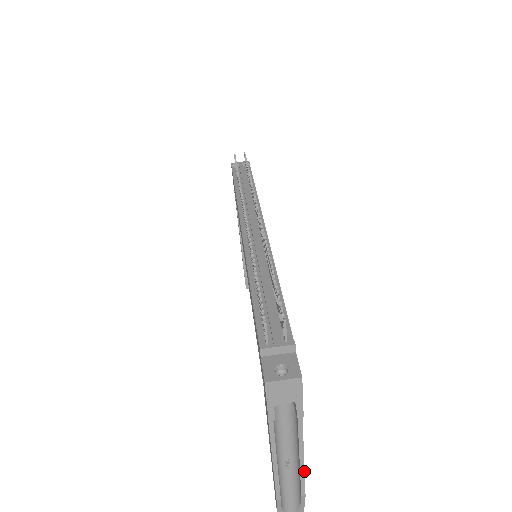
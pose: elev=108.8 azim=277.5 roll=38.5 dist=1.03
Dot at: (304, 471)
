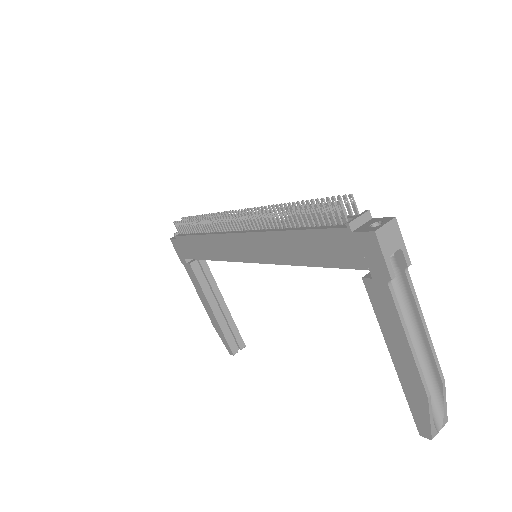
Dot at: (432, 345)
